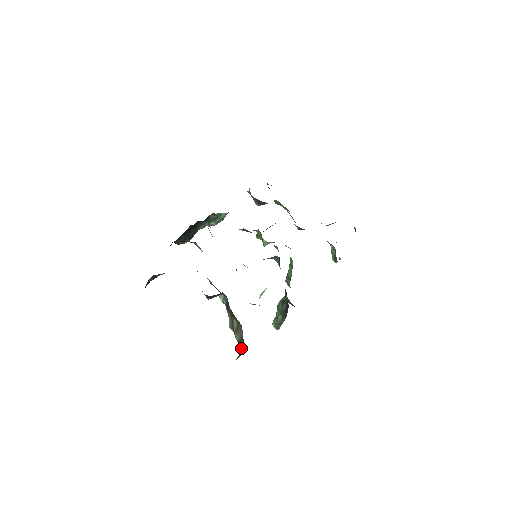
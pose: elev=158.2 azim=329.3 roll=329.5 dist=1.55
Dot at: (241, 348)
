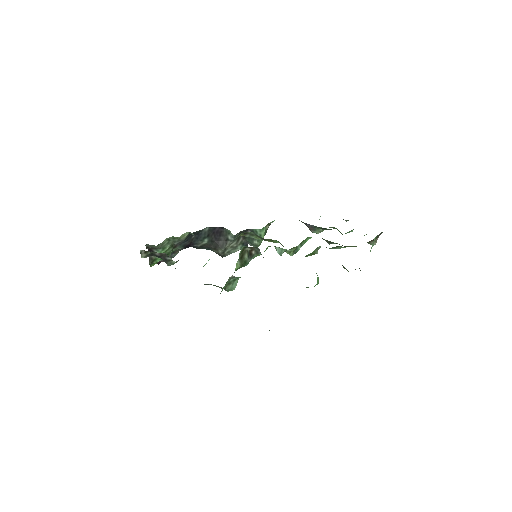
Dot at: occluded
